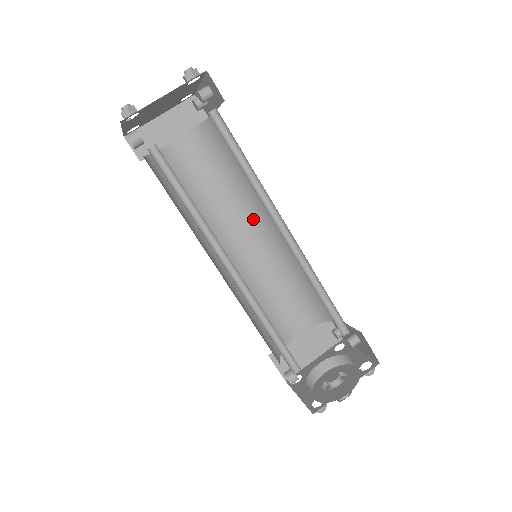
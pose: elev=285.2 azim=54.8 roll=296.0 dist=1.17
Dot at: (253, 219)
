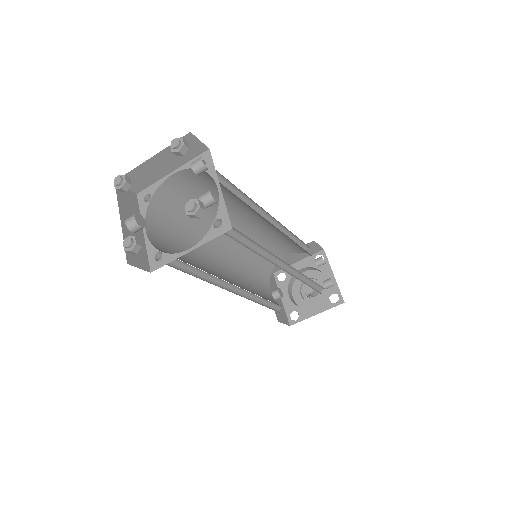
Dot at: (255, 215)
